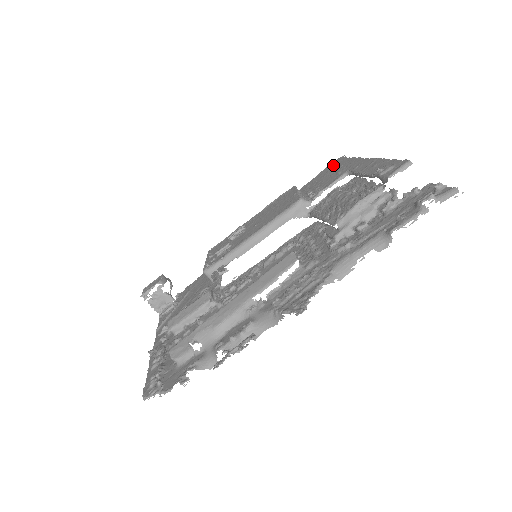
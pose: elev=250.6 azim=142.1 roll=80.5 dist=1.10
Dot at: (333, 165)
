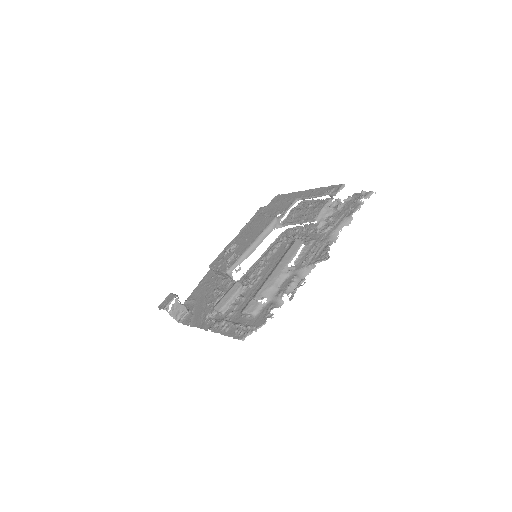
Dot at: (276, 200)
